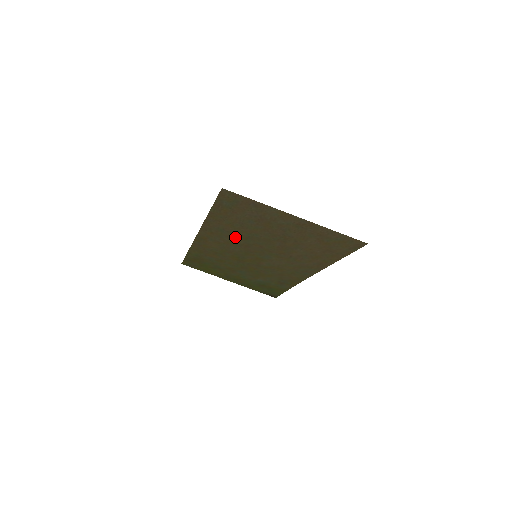
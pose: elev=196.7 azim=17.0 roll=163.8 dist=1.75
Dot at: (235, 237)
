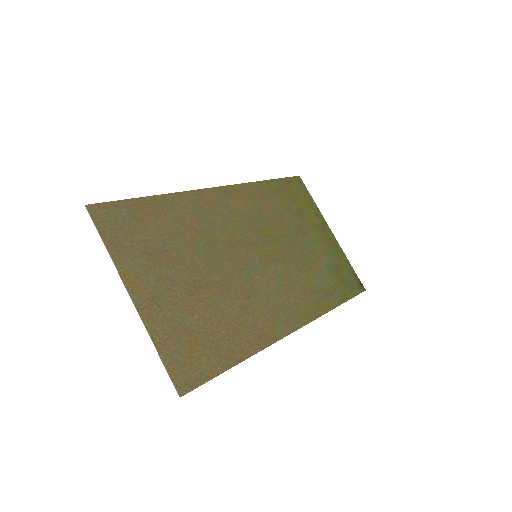
Dot at: (212, 228)
